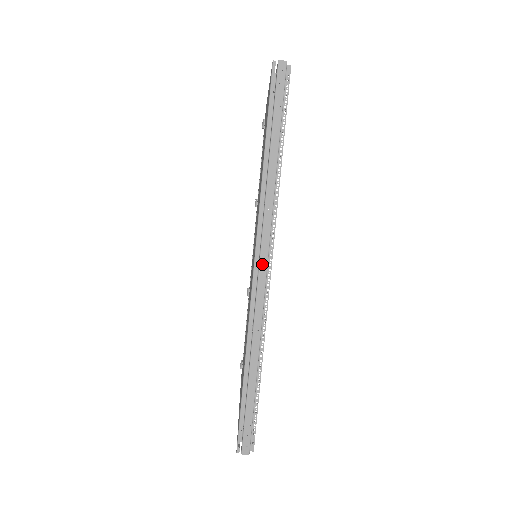
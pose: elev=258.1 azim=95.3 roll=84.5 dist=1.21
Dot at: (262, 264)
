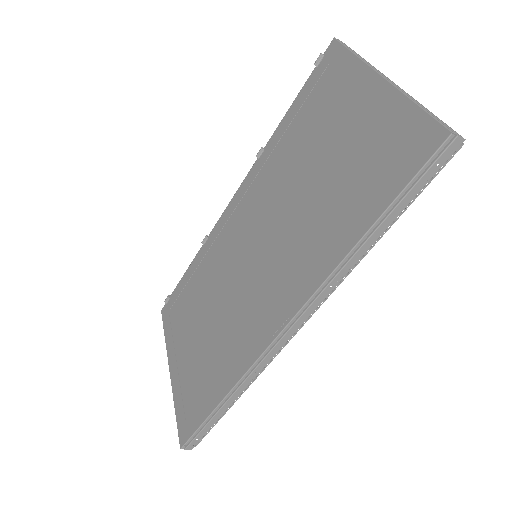
Dot at: (292, 330)
